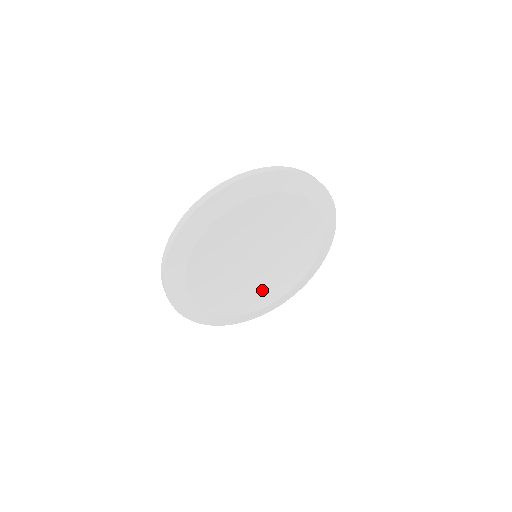
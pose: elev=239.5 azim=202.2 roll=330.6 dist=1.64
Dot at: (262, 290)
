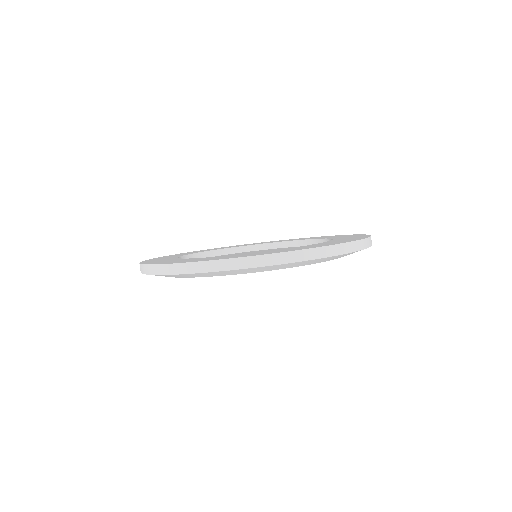
Dot at: occluded
